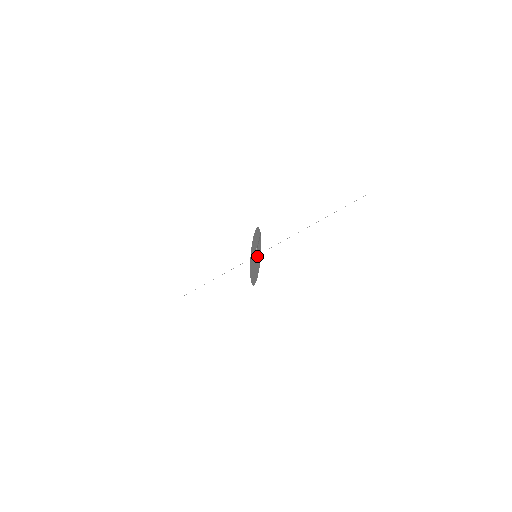
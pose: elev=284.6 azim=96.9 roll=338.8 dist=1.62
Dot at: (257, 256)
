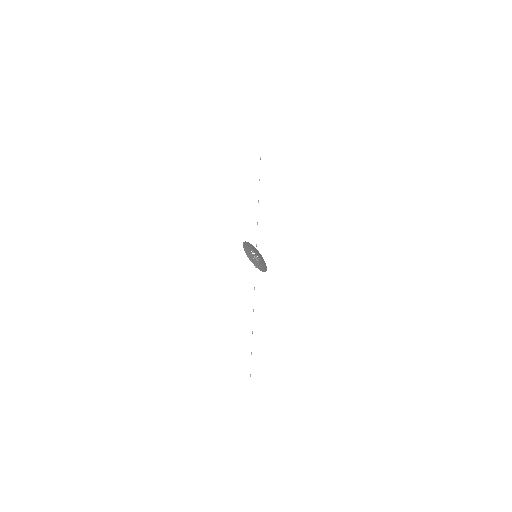
Dot at: occluded
